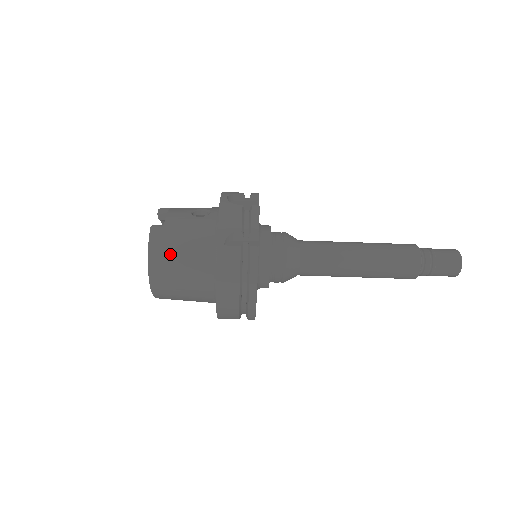
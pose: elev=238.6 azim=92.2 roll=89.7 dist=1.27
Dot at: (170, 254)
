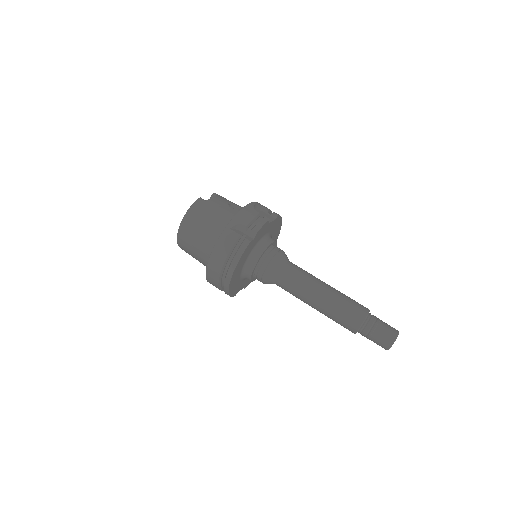
Dot at: (198, 219)
